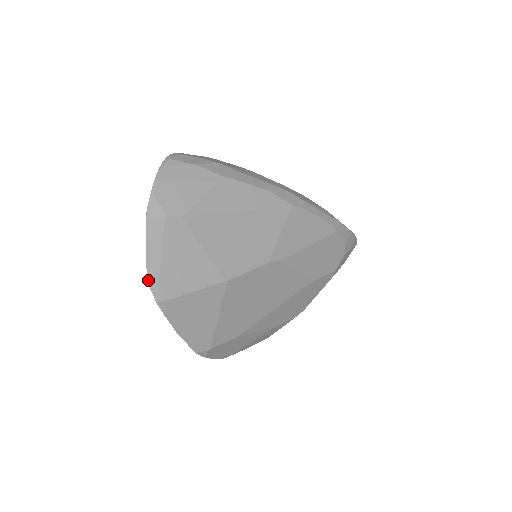
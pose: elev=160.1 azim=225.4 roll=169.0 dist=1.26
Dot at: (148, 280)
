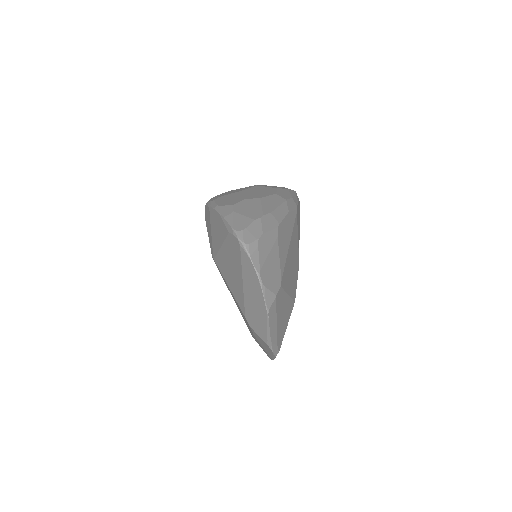
Dot at: (272, 348)
